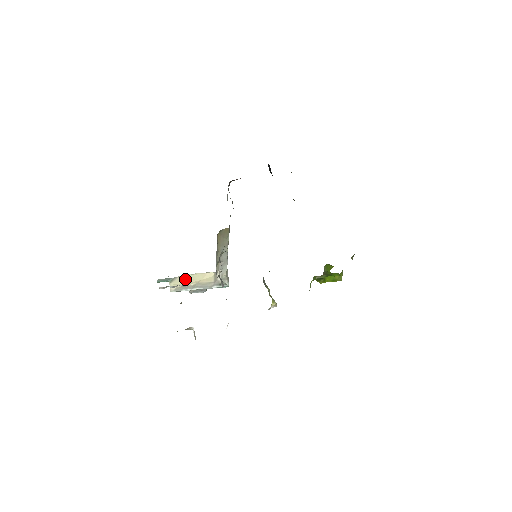
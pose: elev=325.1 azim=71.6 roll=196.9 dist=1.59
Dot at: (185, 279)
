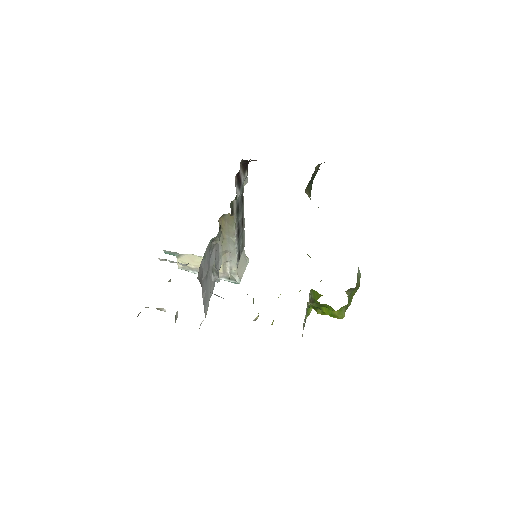
Dot at: (192, 259)
